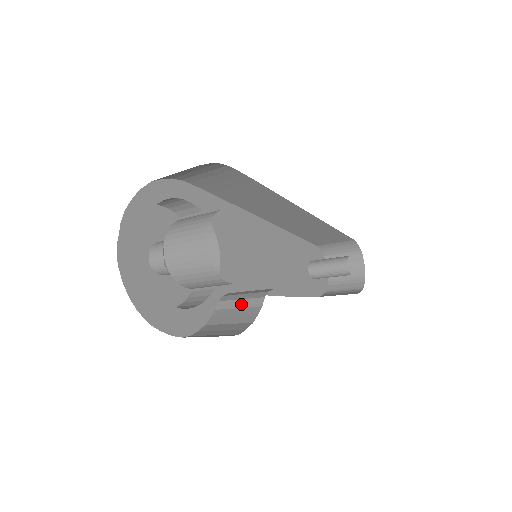
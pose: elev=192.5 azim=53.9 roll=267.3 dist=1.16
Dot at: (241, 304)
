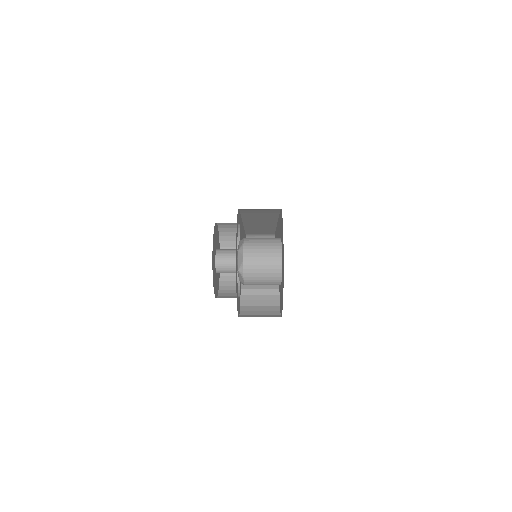
Dot at: (262, 292)
